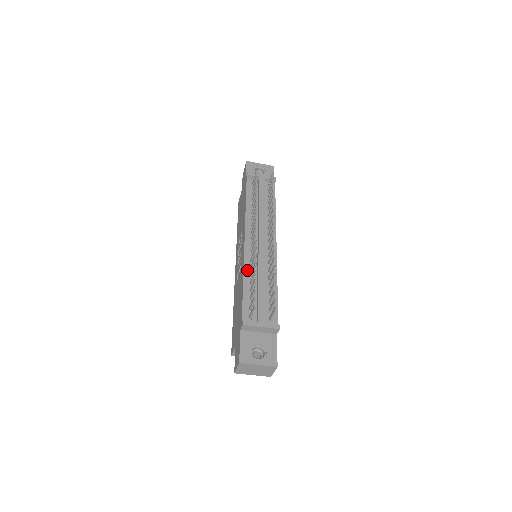
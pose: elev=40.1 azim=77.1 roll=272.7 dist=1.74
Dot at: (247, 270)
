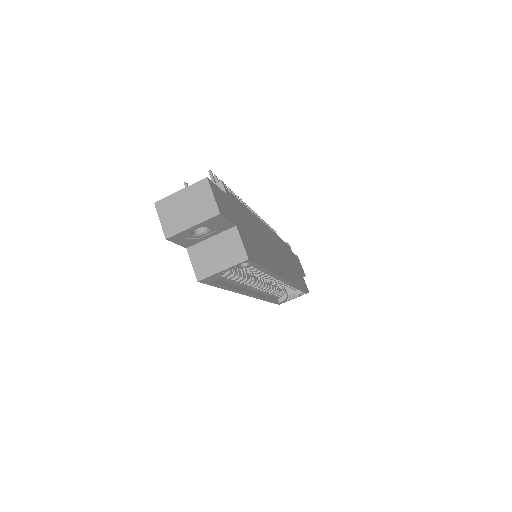
Dot at: occluded
